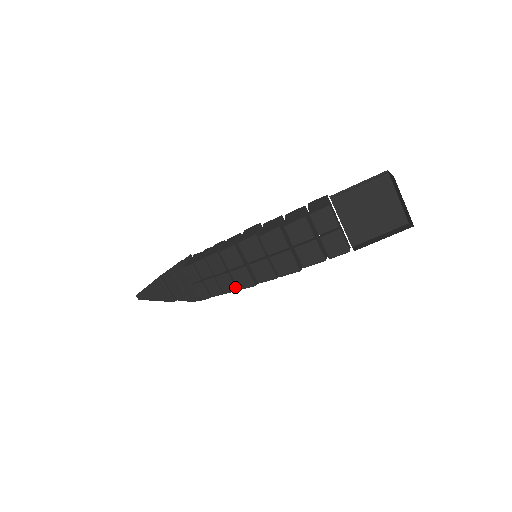
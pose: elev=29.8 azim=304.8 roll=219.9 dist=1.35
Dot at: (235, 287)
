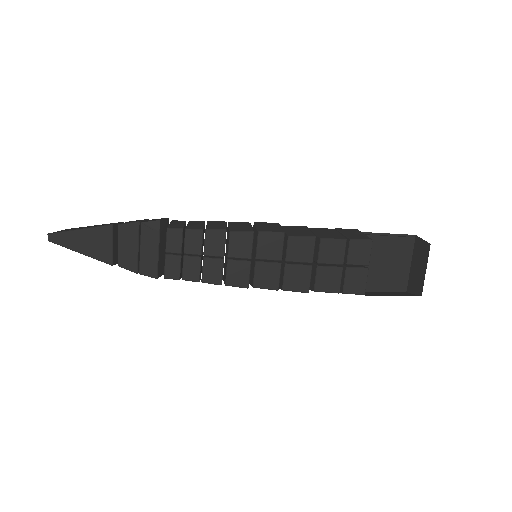
Dot at: occluded
